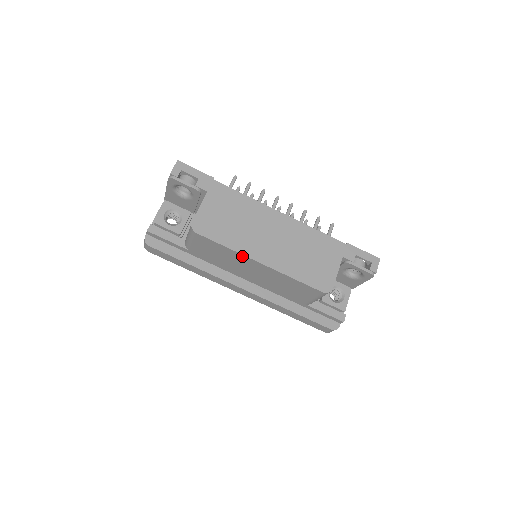
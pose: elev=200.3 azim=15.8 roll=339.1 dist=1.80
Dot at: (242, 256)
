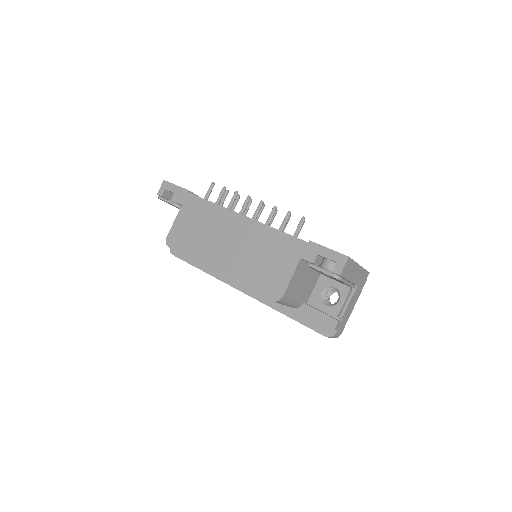
Dot at: (204, 265)
